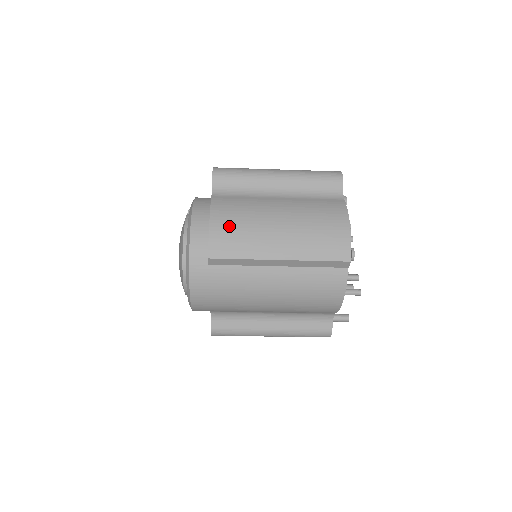
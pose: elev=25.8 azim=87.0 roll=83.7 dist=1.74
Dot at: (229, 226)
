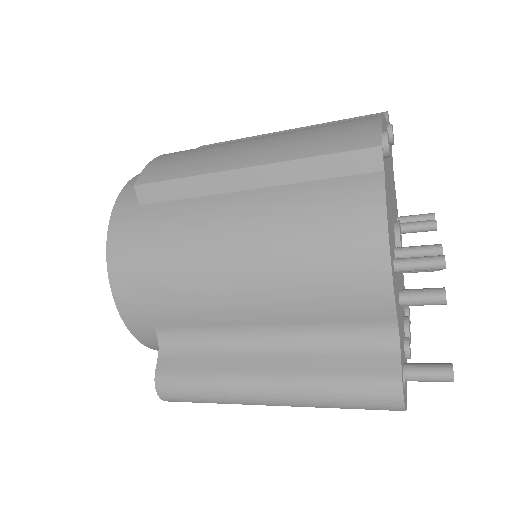
Dot at: (182, 153)
